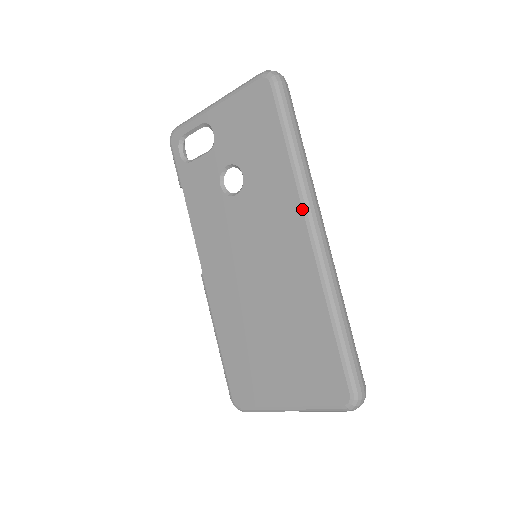
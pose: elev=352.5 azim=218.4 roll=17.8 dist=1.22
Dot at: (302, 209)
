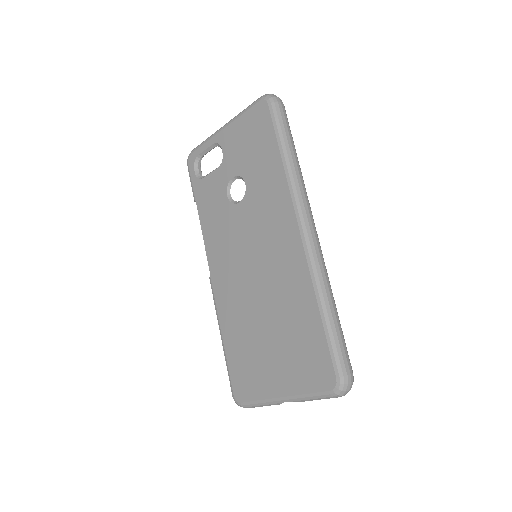
Dot at: (294, 208)
